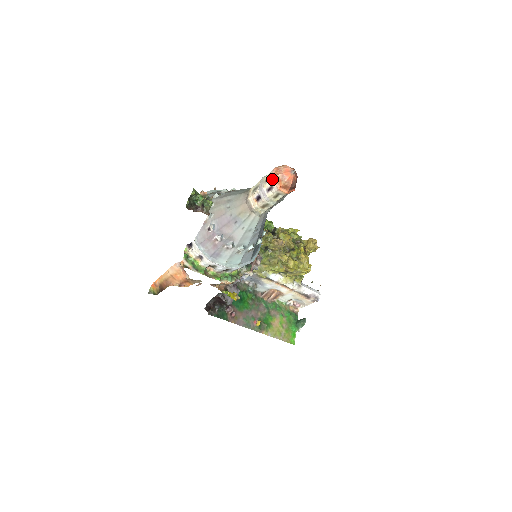
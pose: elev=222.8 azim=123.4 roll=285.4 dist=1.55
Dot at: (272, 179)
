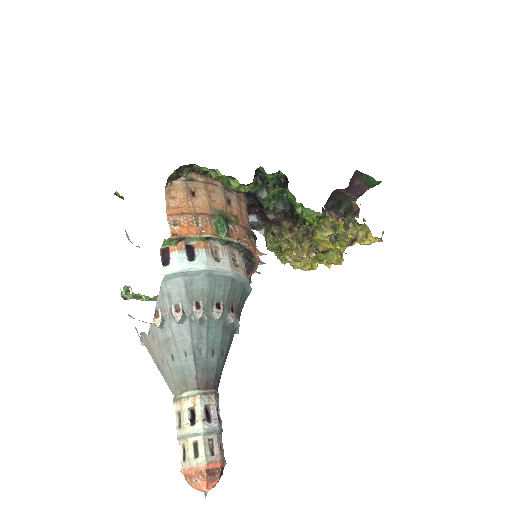
Dot at: (180, 471)
